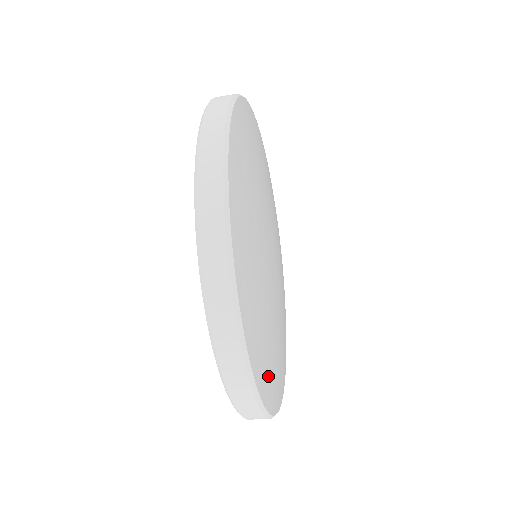
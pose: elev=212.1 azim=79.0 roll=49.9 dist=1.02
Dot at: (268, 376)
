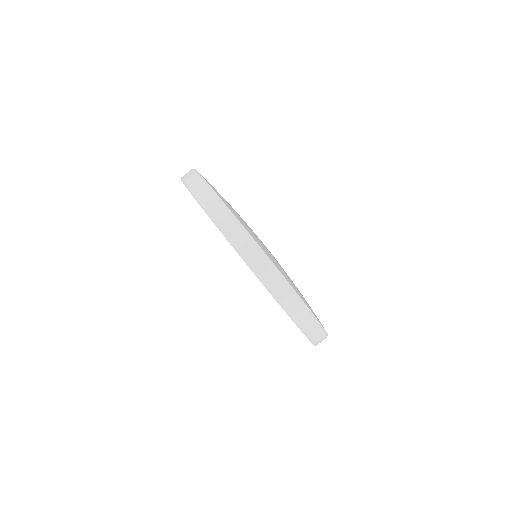
Dot at: (234, 212)
